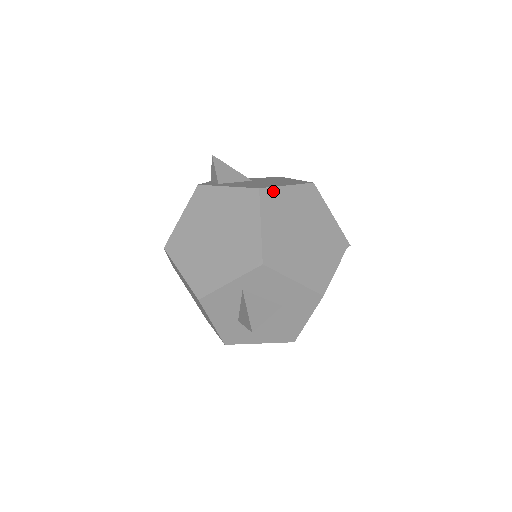
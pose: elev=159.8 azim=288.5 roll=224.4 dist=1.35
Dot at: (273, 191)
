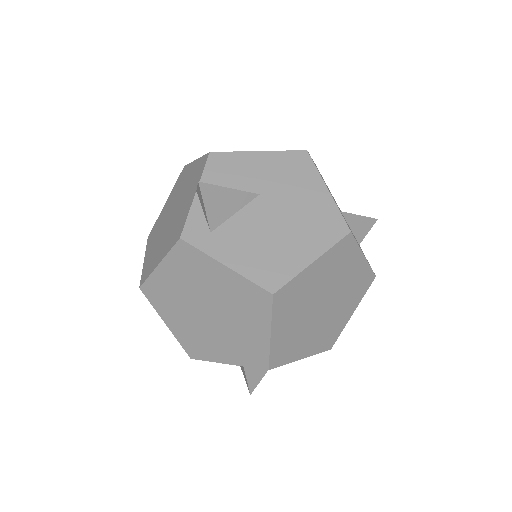
Dot at: (292, 284)
